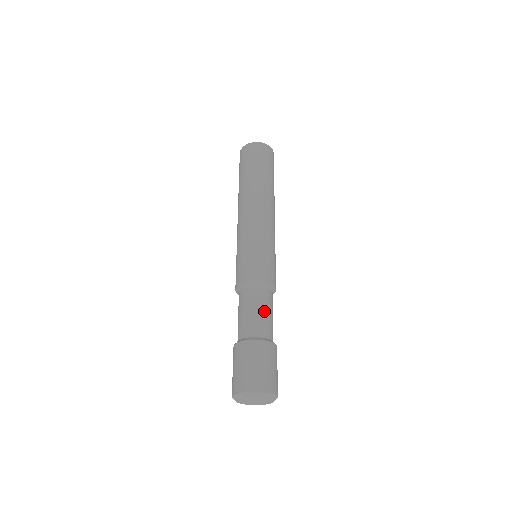
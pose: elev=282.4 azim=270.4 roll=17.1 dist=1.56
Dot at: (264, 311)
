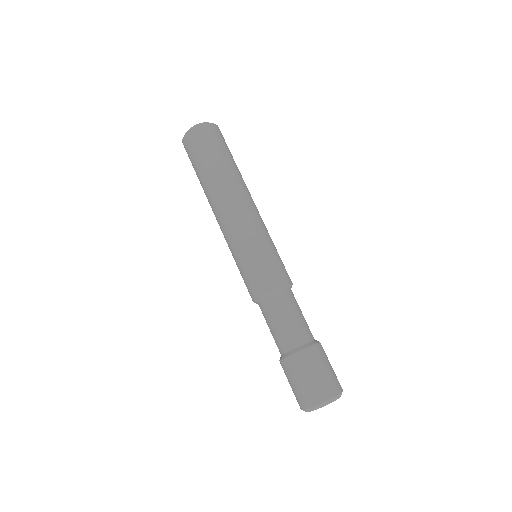
Dot at: (297, 315)
